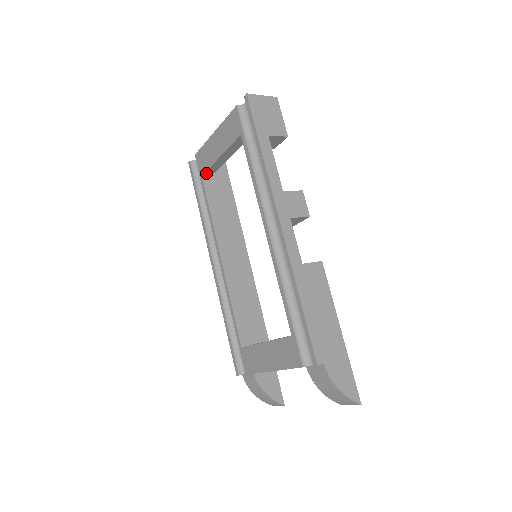
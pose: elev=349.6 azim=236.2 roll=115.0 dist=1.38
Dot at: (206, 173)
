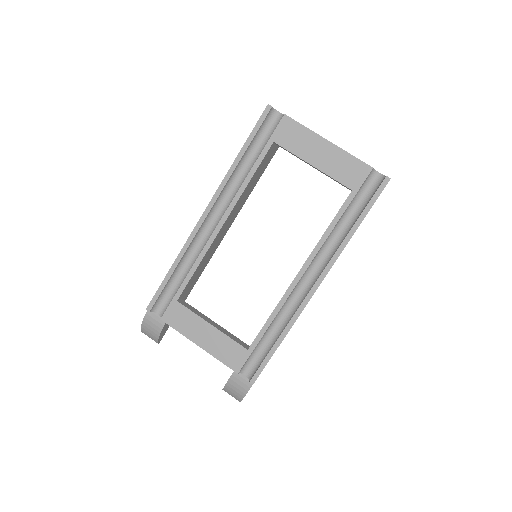
Dot at: (279, 145)
